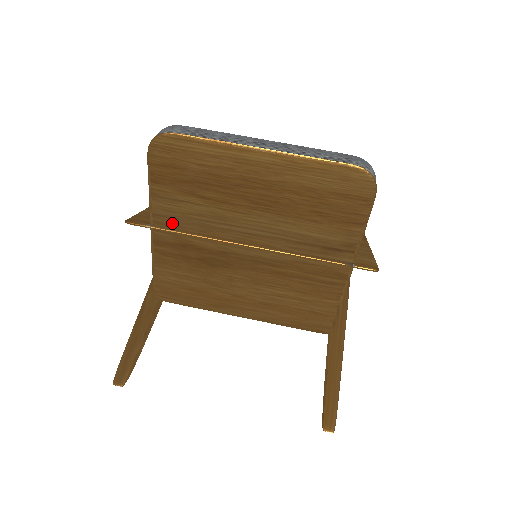
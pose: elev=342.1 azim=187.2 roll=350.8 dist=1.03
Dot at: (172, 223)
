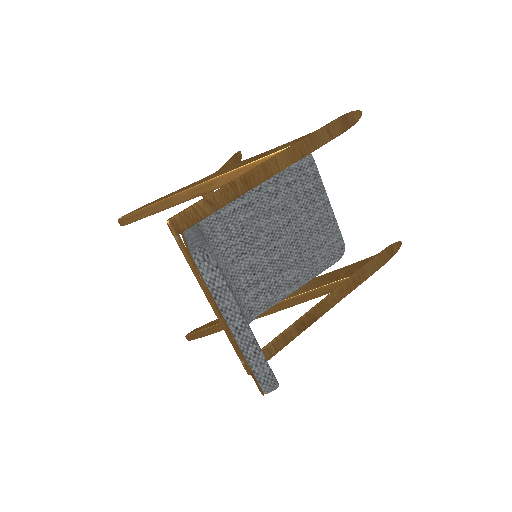
Dot at: occluded
